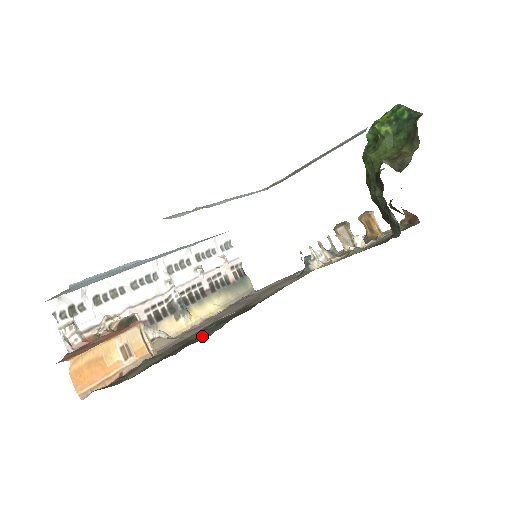
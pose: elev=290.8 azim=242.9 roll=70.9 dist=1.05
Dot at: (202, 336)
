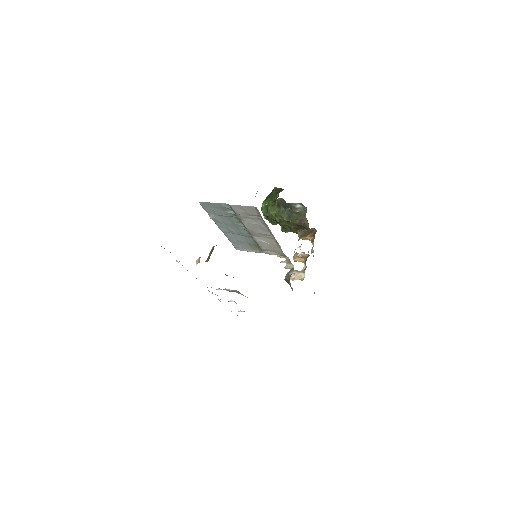
Dot at: occluded
